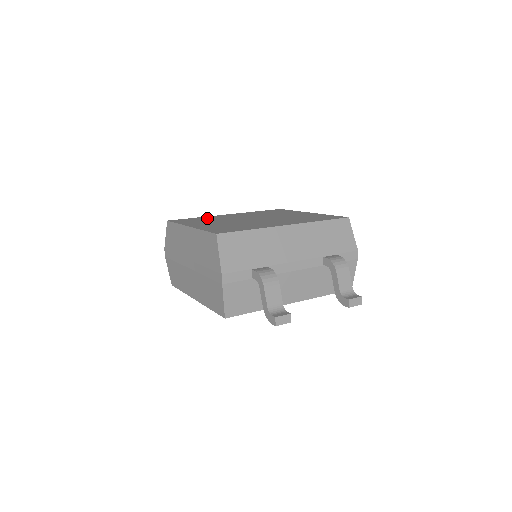
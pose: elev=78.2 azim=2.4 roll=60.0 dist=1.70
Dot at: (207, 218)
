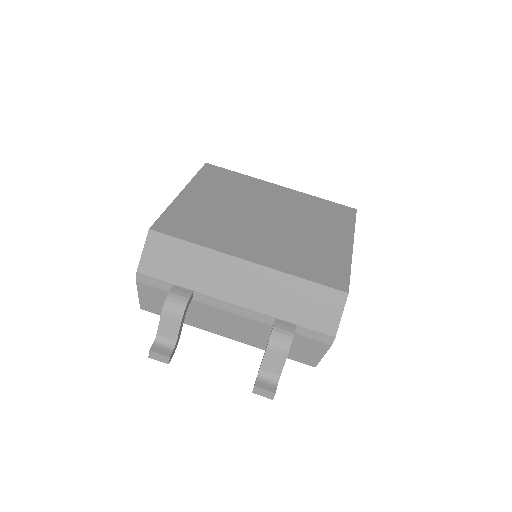
Dot at: (241, 182)
